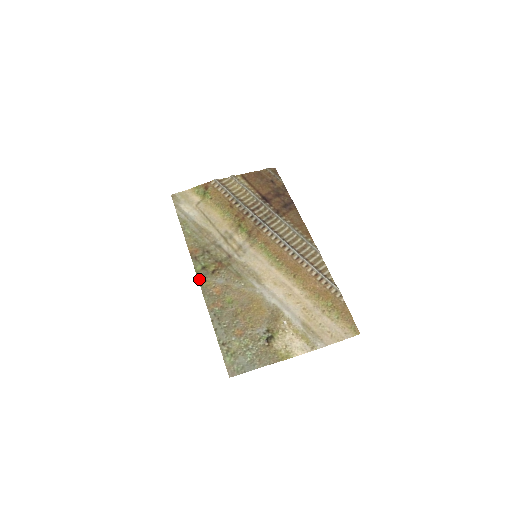
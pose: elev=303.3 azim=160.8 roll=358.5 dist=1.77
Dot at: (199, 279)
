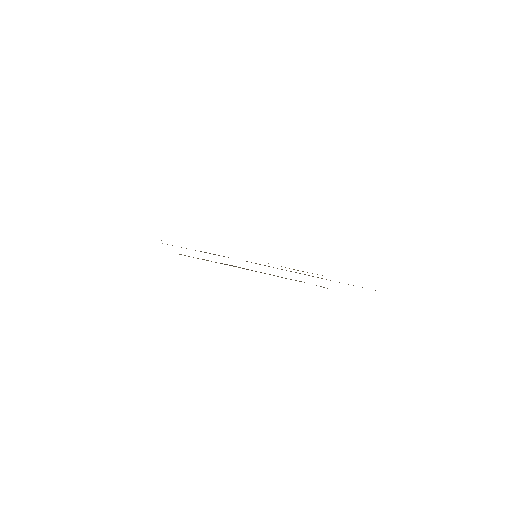
Dot at: occluded
